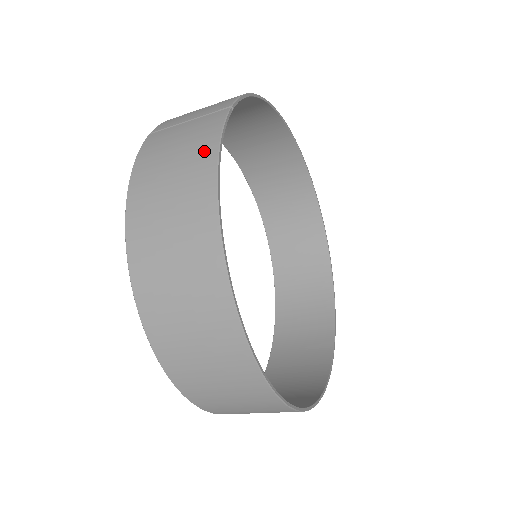
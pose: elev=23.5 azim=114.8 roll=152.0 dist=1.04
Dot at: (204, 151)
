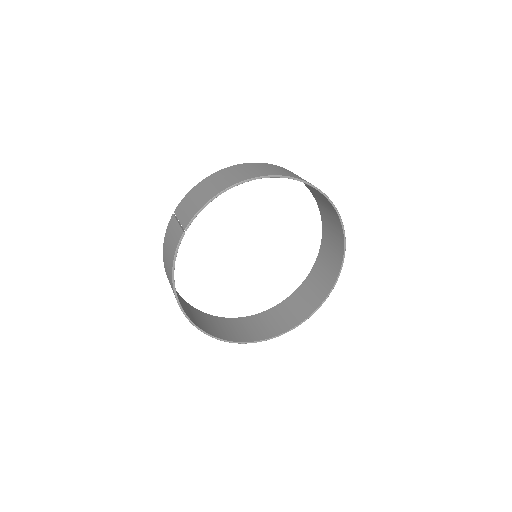
Dot at: (171, 259)
